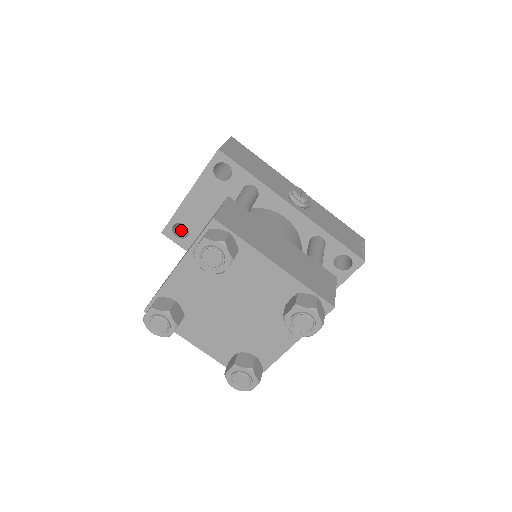
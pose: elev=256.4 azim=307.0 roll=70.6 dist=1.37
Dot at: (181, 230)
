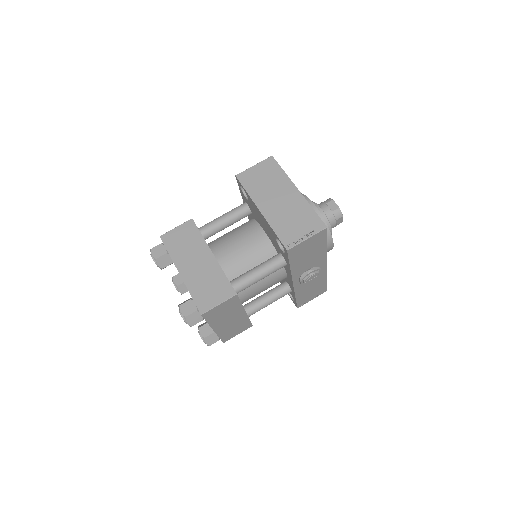
Dot at: occluded
